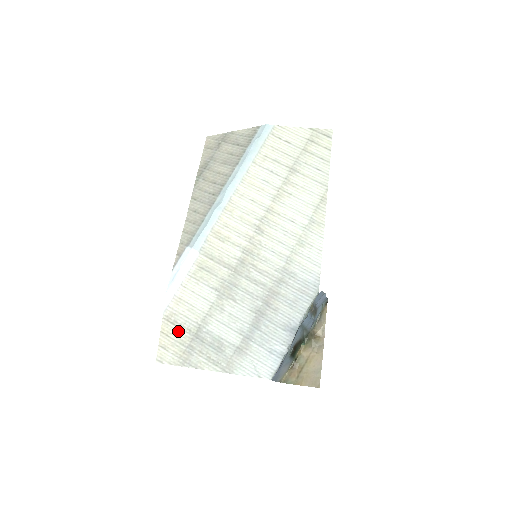
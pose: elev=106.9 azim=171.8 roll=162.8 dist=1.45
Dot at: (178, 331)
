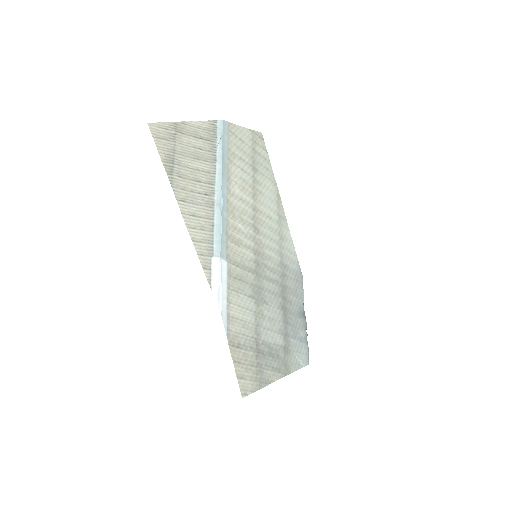
Dot at: (245, 353)
